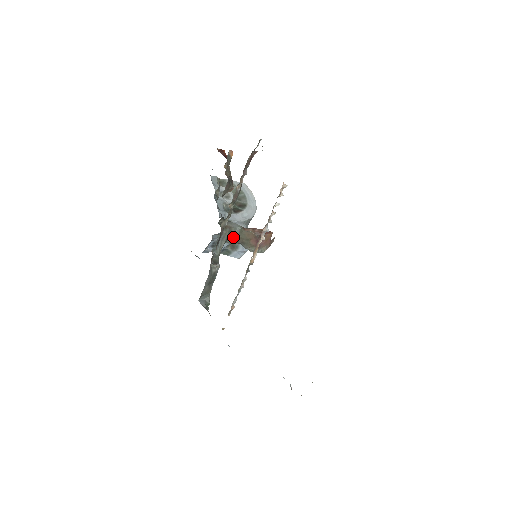
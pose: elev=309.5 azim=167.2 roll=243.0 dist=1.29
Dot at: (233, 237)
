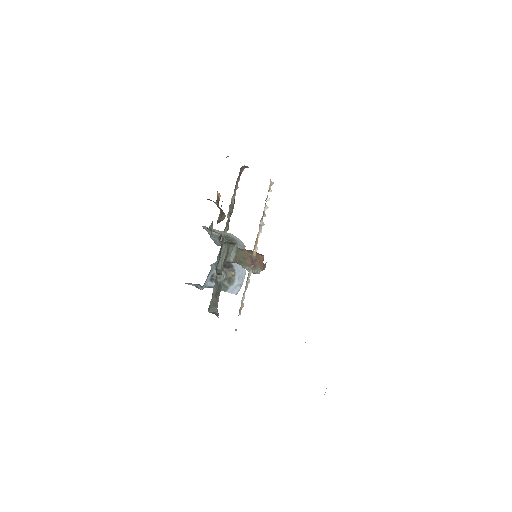
Dot at: (231, 255)
